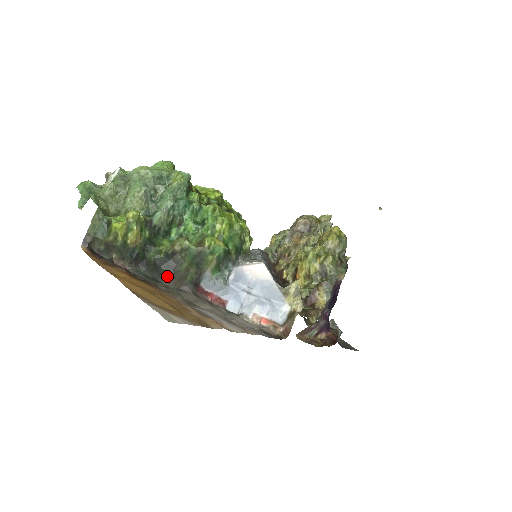
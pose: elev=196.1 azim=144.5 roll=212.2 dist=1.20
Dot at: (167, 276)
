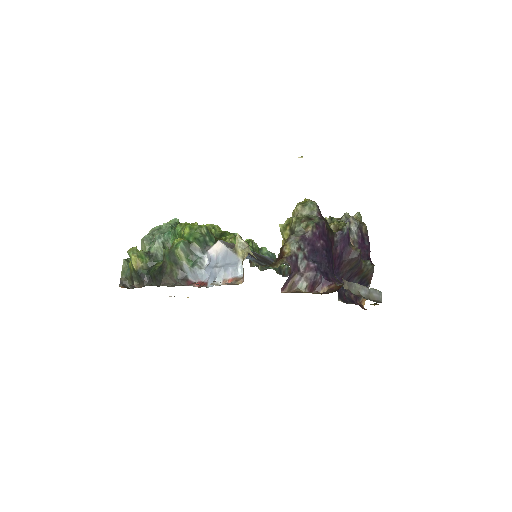
Dot at: (162, 280)
